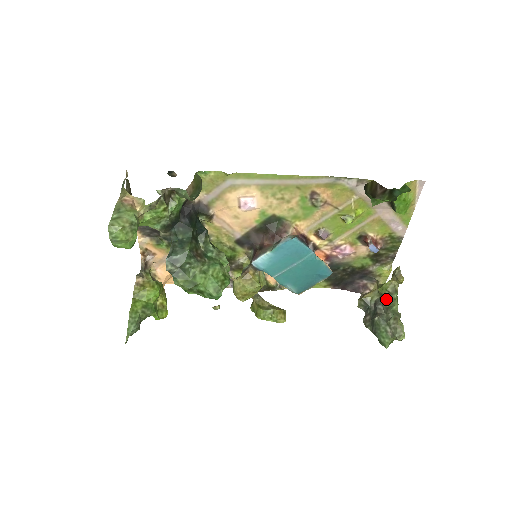
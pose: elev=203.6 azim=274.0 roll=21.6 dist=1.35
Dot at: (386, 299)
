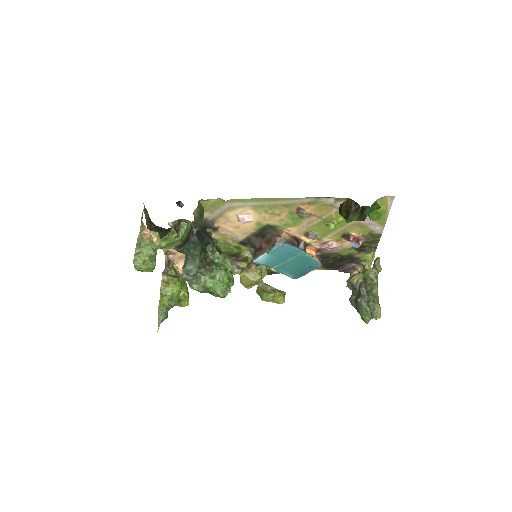
Dot at: (368, 283)
